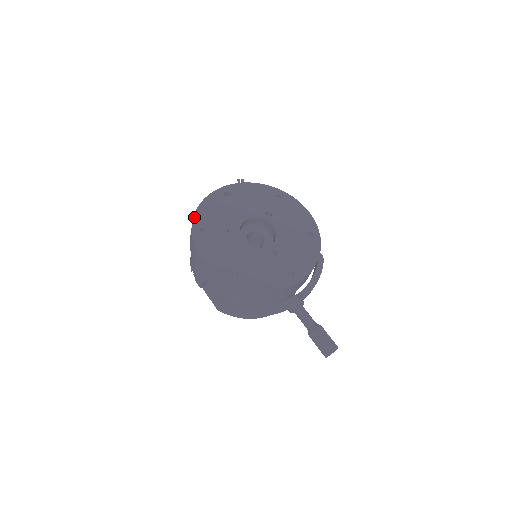
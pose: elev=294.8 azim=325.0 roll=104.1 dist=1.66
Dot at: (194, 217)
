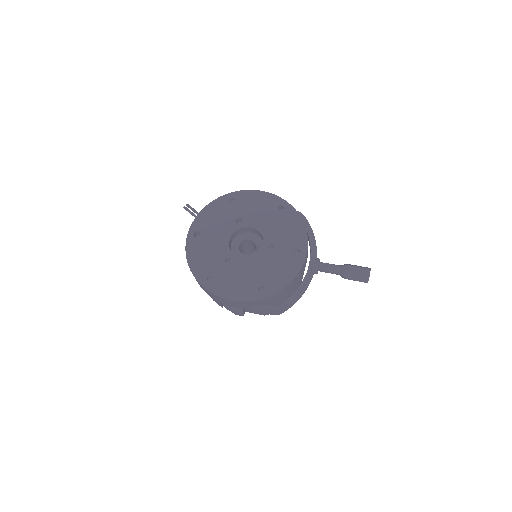
Dot at: (194, 275)
